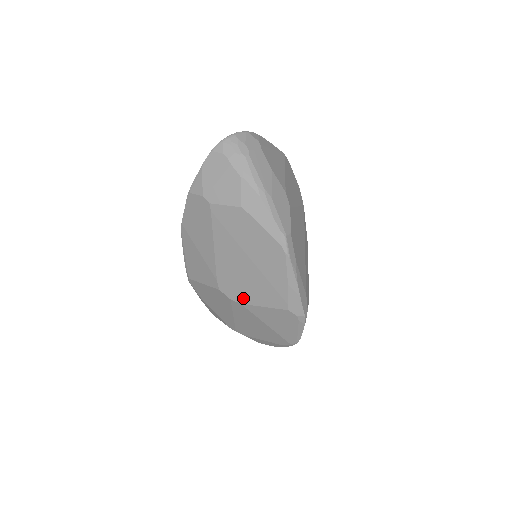
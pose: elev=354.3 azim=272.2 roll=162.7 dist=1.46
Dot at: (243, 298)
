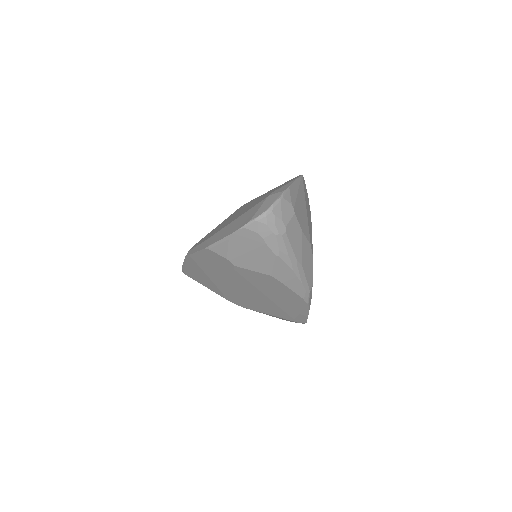
Dot at: (249, 307)
